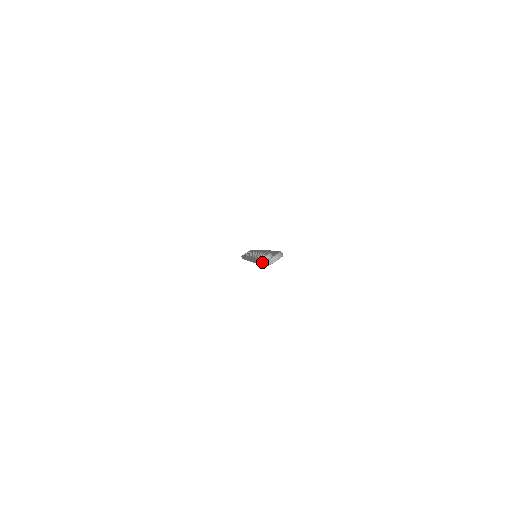
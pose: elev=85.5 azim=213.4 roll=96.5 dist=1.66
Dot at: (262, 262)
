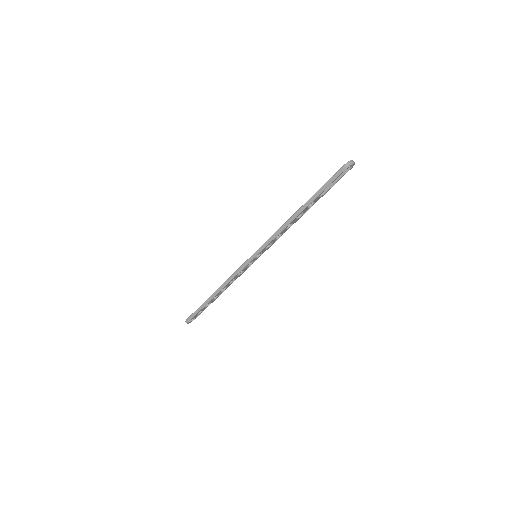
Dot at: (340, 168)
